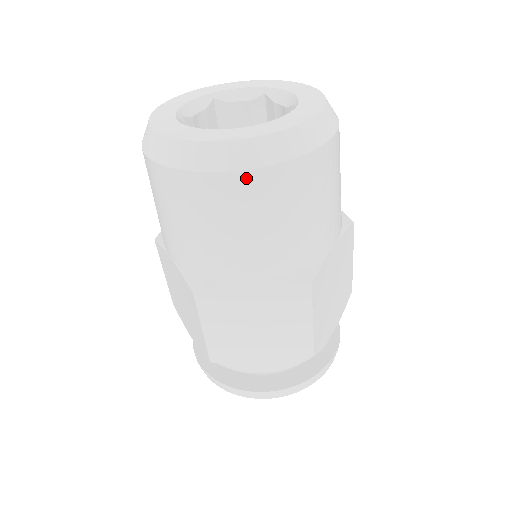
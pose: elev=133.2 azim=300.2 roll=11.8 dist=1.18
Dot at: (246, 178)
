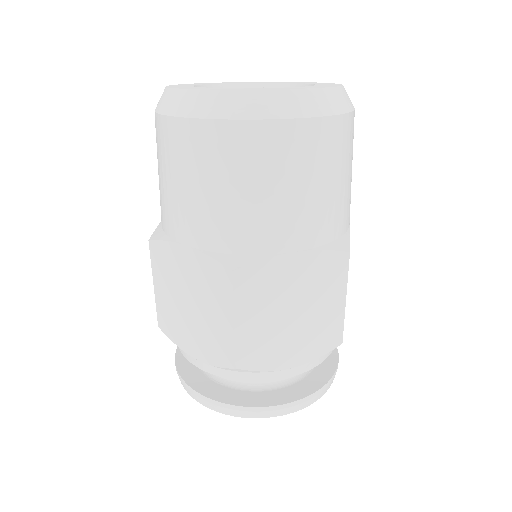
Dot at: (187, 127)
